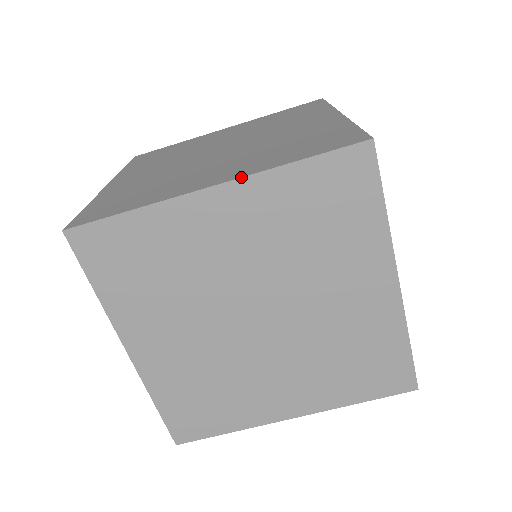
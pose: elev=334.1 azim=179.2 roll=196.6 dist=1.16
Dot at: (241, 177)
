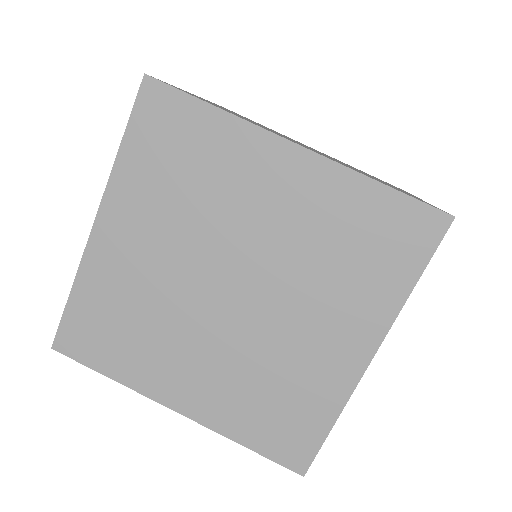
Dot at: (326, 157)
